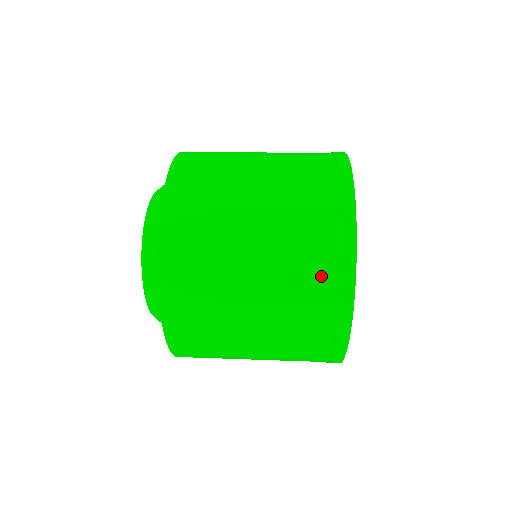
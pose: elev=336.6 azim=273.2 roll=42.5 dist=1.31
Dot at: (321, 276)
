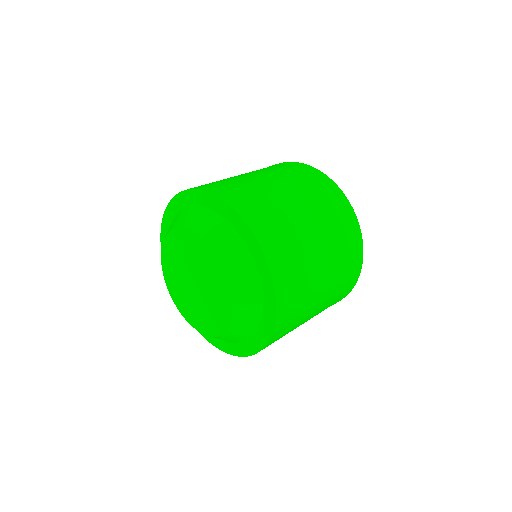
Dot at: (350, 266)
